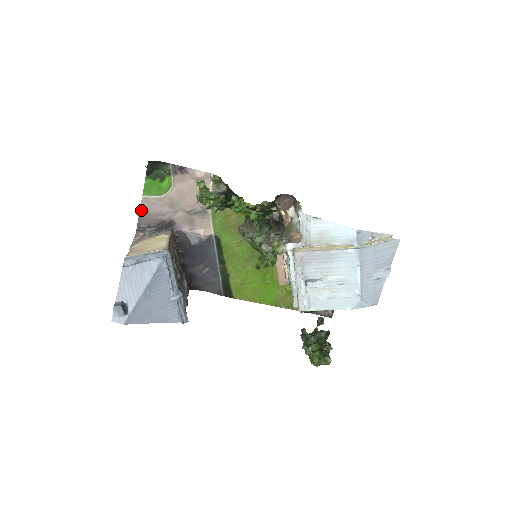
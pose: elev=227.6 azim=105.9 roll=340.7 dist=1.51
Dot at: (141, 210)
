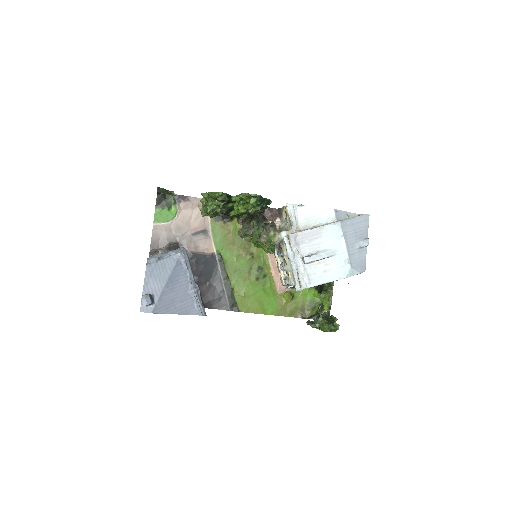
Dot at: (153, 236)
